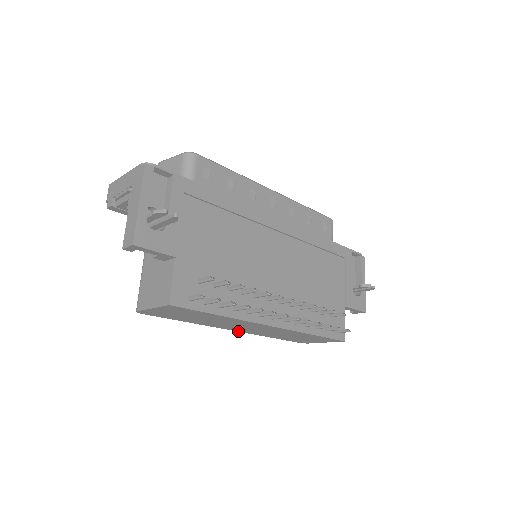
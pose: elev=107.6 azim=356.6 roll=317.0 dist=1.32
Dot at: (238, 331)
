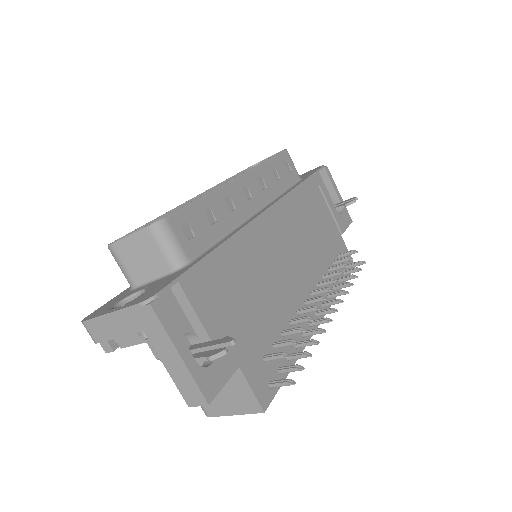
Dot at: occluded
